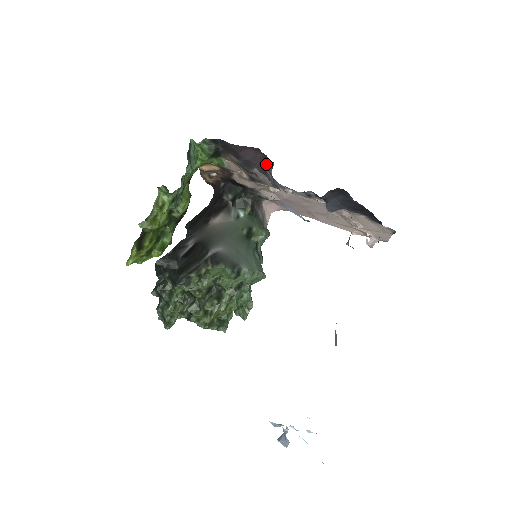
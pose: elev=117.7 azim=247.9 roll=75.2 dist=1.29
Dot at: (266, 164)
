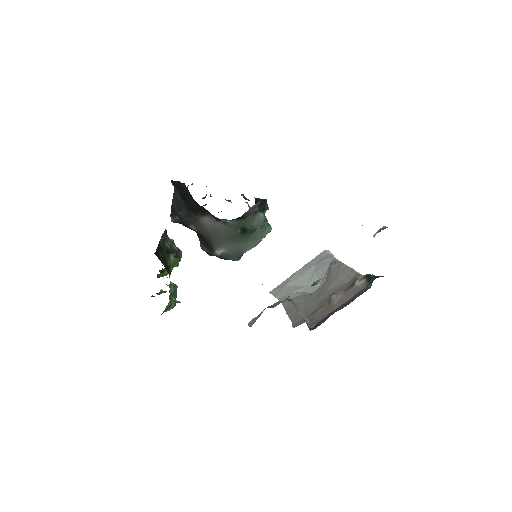
Dot at: occluded
